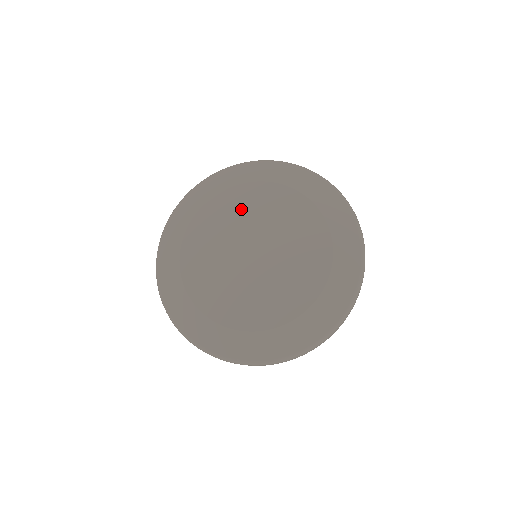
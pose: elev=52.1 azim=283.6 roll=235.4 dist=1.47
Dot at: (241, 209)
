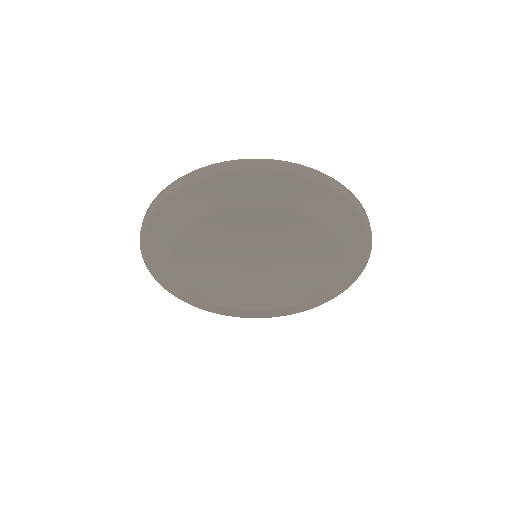
Dot at: (248, 229)
